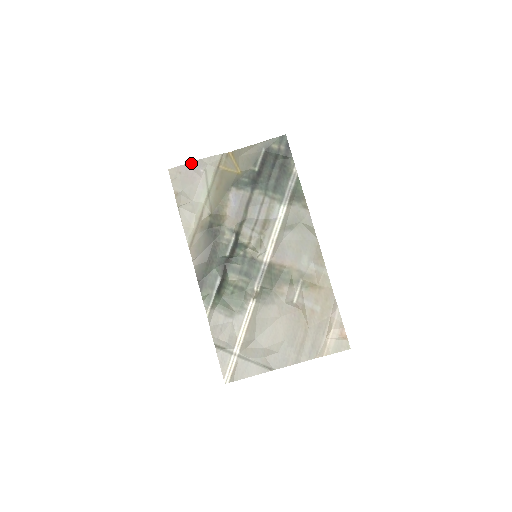
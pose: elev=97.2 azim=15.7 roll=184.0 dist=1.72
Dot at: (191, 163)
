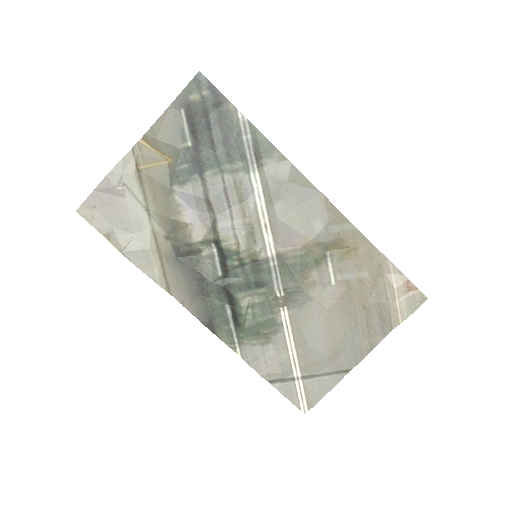
Dot at: (99, 186)
